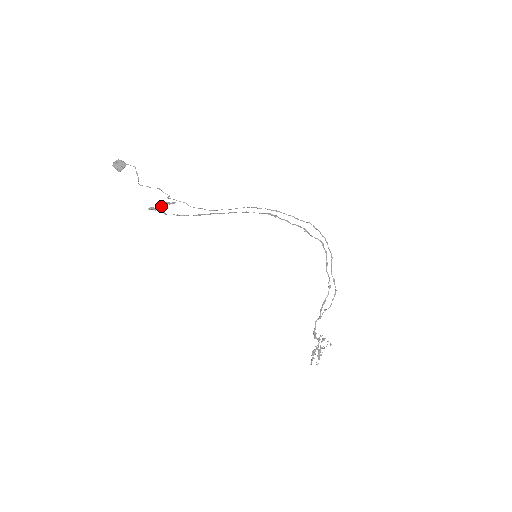
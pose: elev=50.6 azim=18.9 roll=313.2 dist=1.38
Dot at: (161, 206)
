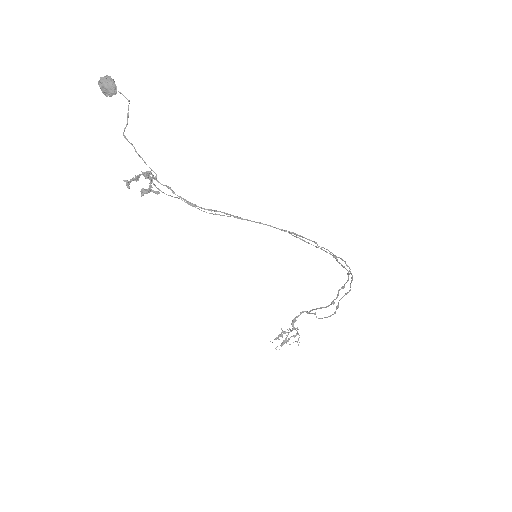
Dot at: (147, 174)
